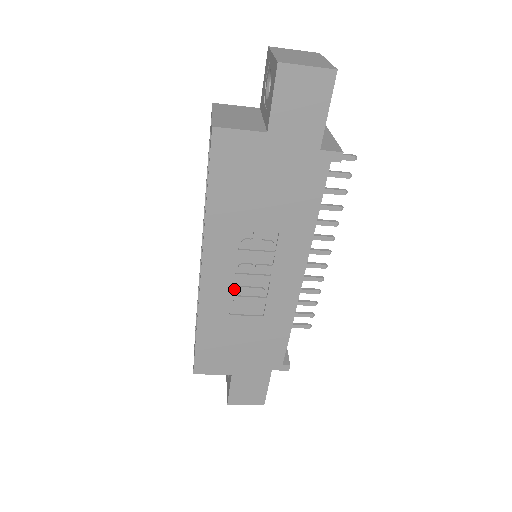
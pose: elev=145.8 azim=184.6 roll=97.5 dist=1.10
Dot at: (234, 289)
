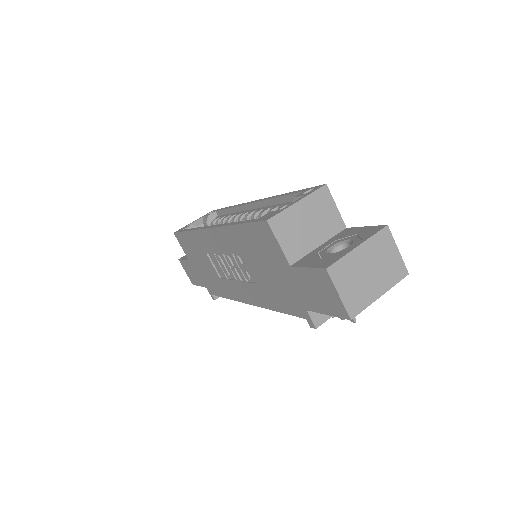
Dot at: (218, 254)
